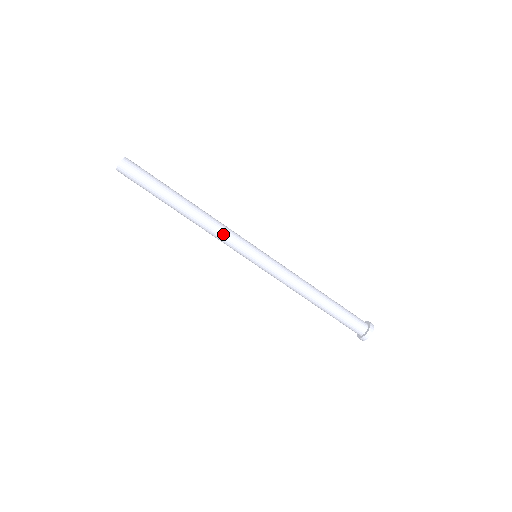
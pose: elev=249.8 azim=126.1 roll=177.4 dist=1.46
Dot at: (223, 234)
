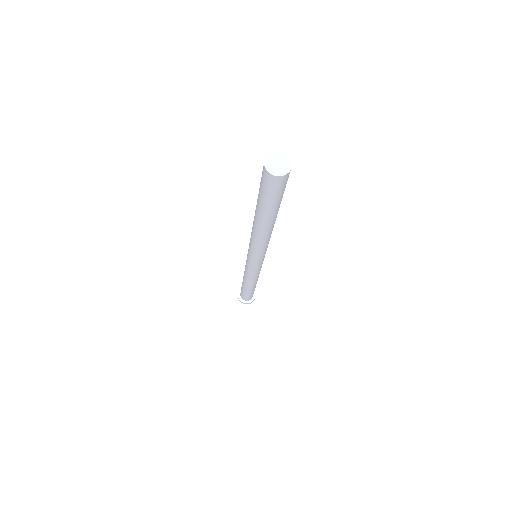
Dot at: occluded
